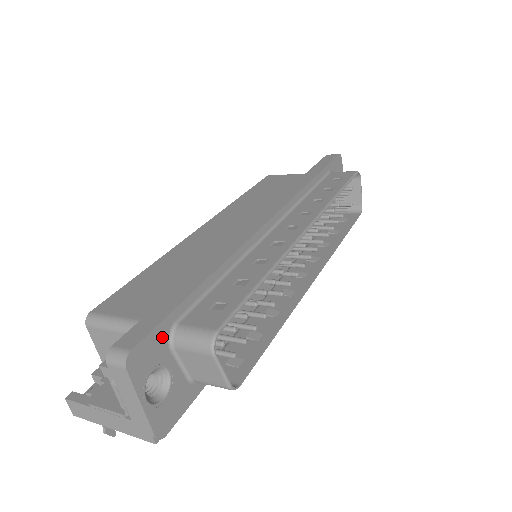
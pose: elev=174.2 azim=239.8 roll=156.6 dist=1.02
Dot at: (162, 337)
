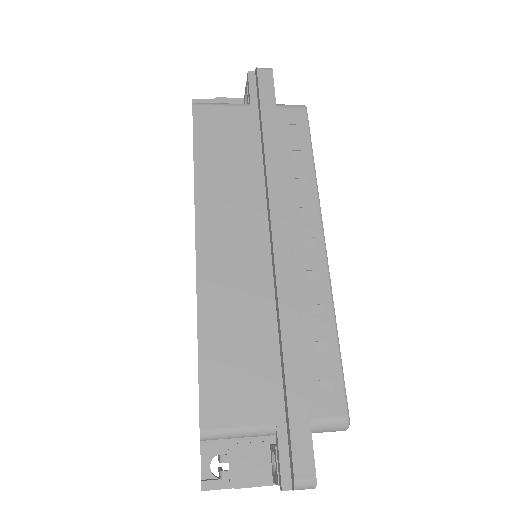
Dot at: occluded
